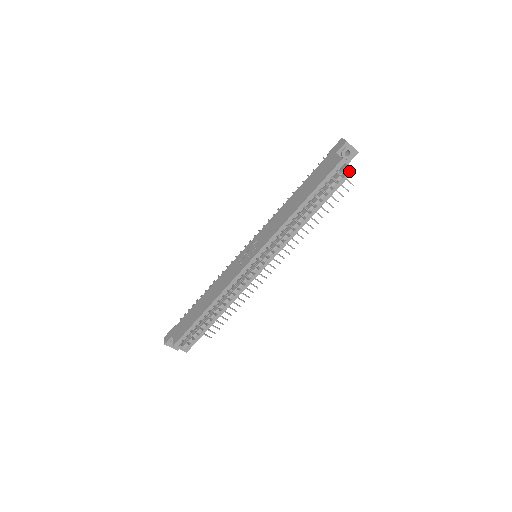
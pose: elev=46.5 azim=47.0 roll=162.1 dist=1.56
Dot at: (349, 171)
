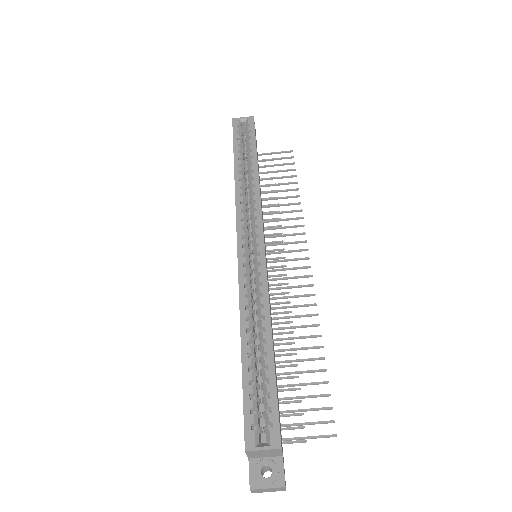
Dot at: (249, 120)
